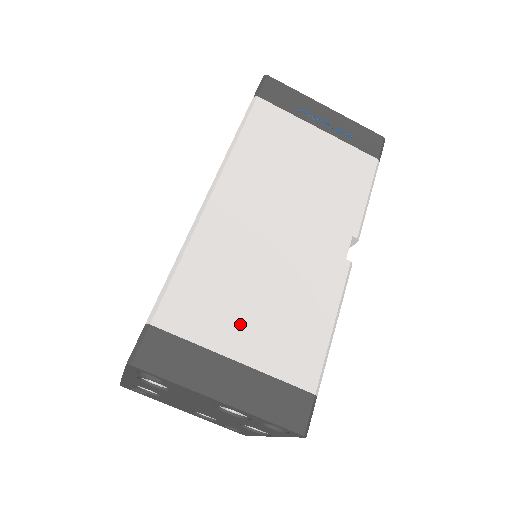
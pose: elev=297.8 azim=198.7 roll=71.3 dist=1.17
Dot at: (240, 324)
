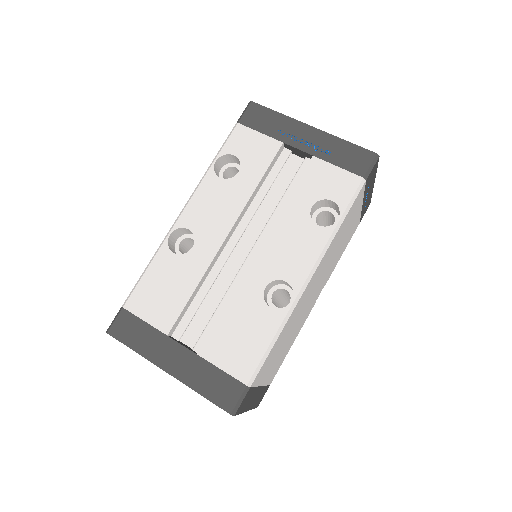
Dot at: (273, 364)
